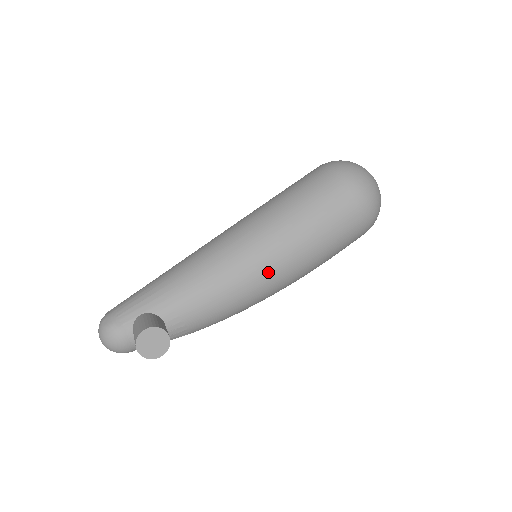
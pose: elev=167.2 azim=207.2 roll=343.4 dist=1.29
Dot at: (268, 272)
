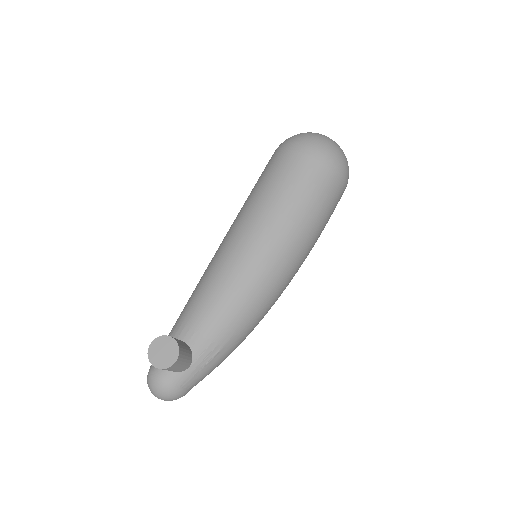
Dot at: (253, 251)
